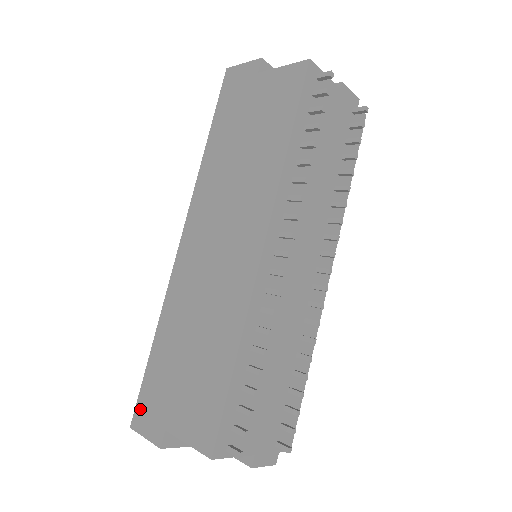
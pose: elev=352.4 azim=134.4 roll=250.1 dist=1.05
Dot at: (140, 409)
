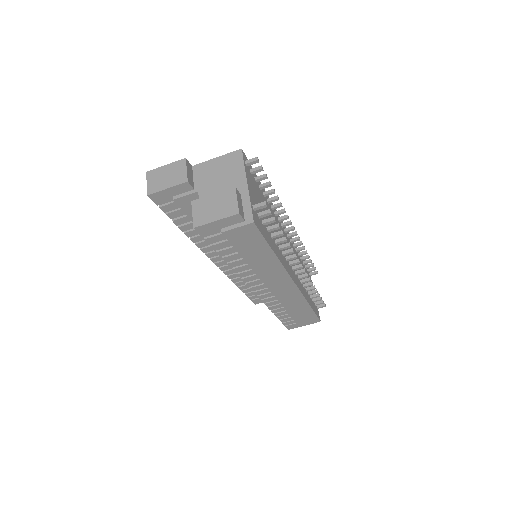
Dot at: occluded
